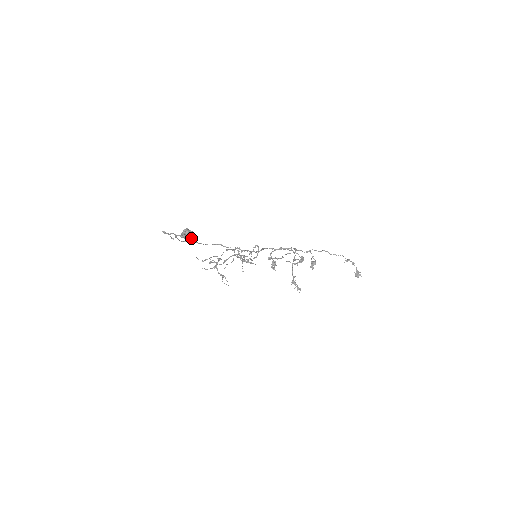
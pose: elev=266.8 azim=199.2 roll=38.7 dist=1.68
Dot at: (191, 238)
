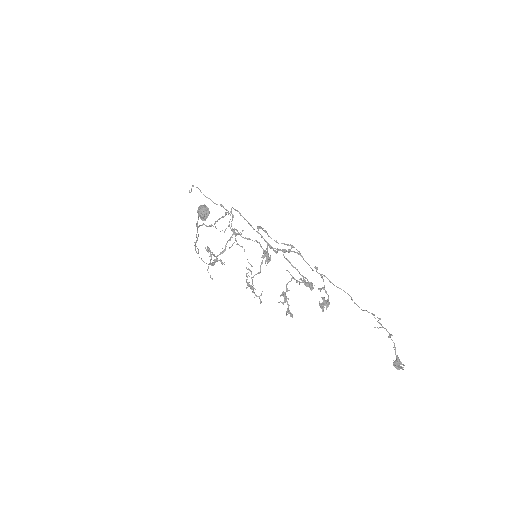
Dot at: (204, 211)
